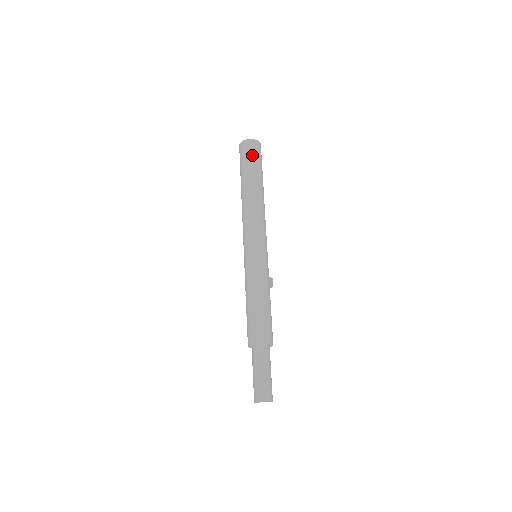
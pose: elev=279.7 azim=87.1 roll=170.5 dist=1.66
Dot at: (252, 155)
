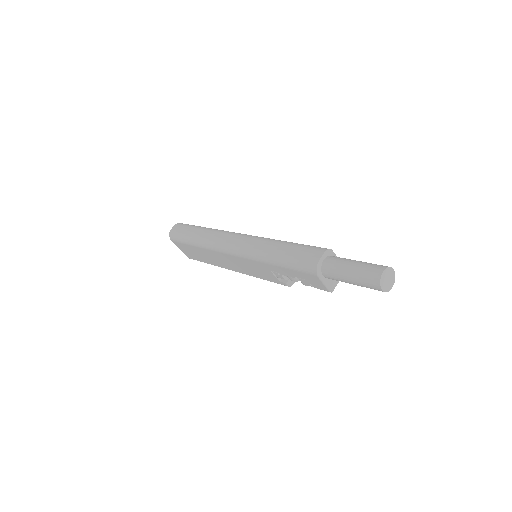
Dot at: (182, 228)
